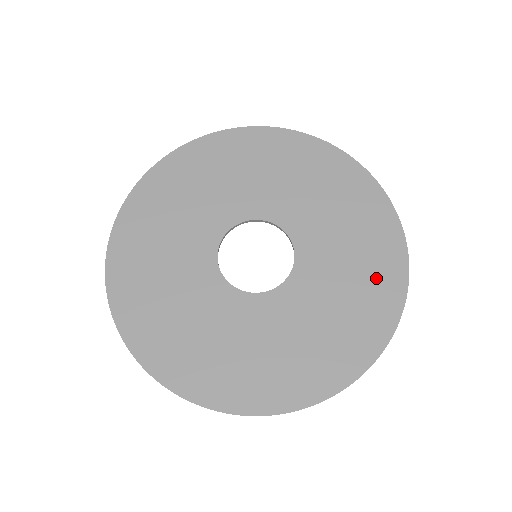
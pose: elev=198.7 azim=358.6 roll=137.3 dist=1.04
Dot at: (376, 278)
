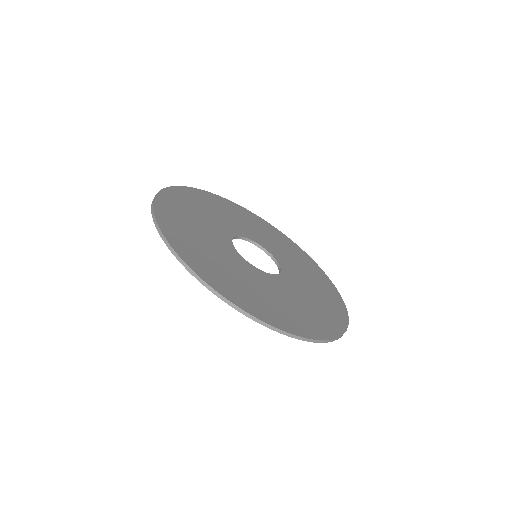
Dot at: (290, 316)
